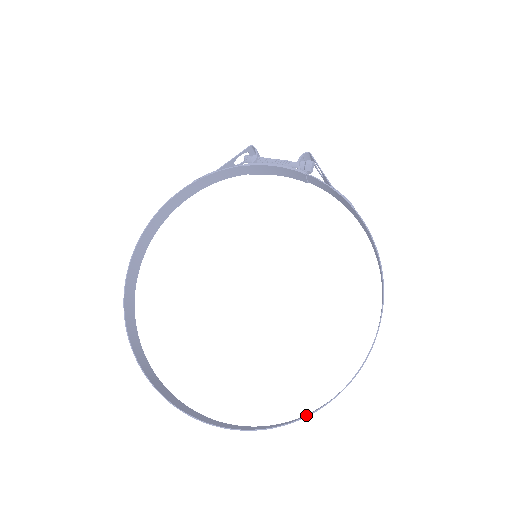
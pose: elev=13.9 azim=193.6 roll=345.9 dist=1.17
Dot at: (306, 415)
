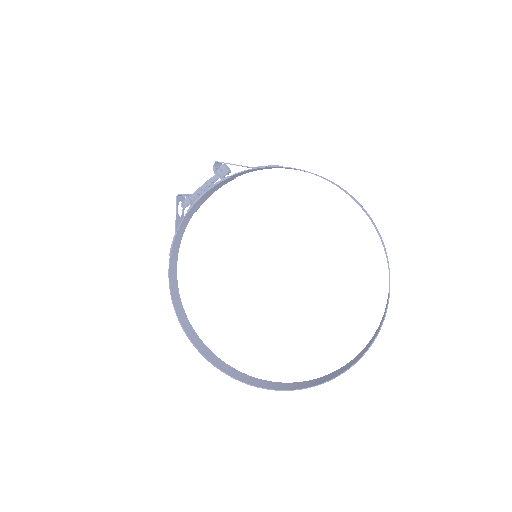
Dot at: (385, 312)
